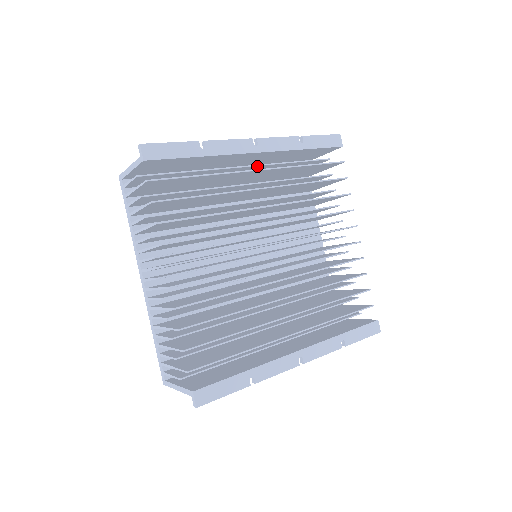
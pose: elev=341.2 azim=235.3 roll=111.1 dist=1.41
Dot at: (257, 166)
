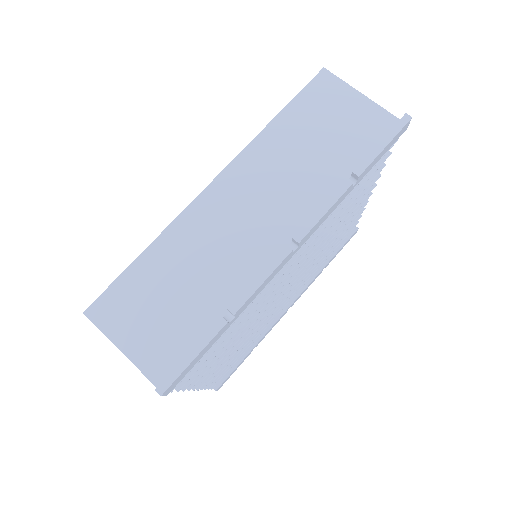
Dot at: occluded
